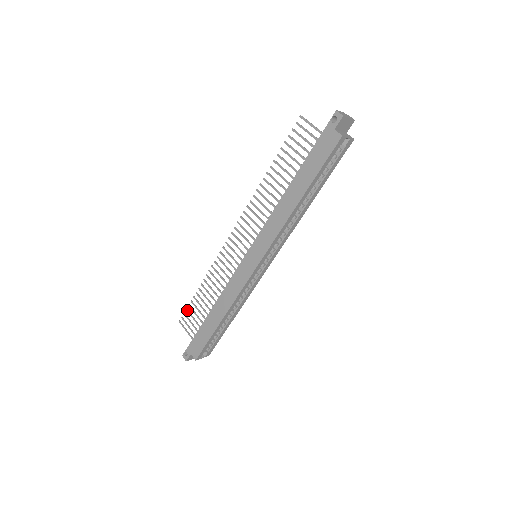
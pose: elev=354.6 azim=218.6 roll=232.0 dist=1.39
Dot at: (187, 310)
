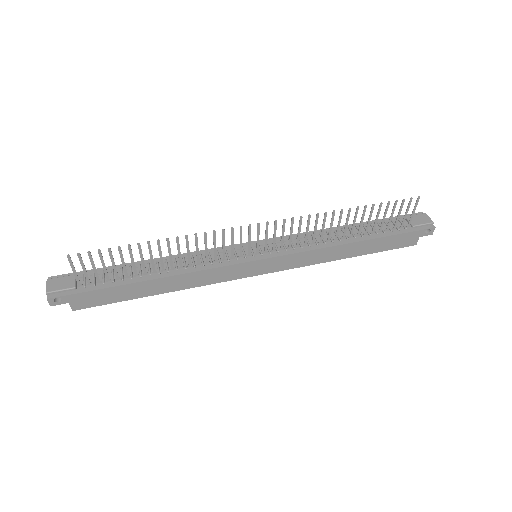
Dot at: (100, 253)
